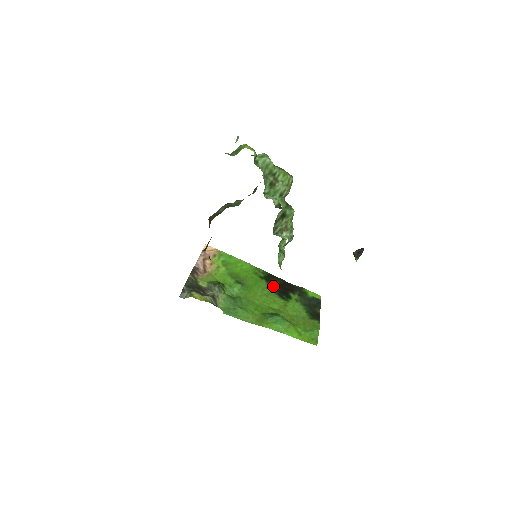
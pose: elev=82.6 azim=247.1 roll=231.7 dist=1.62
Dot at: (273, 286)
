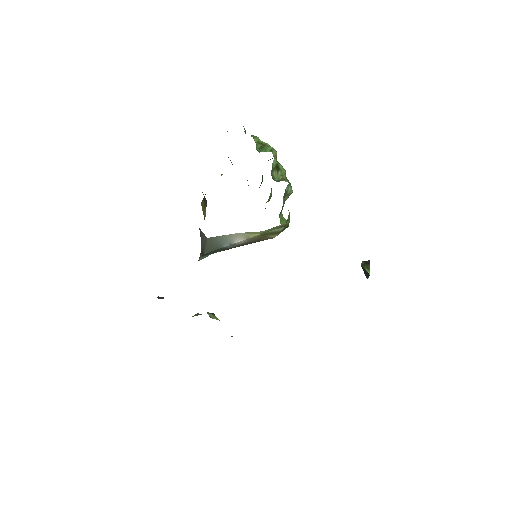
Dot at: occluded
